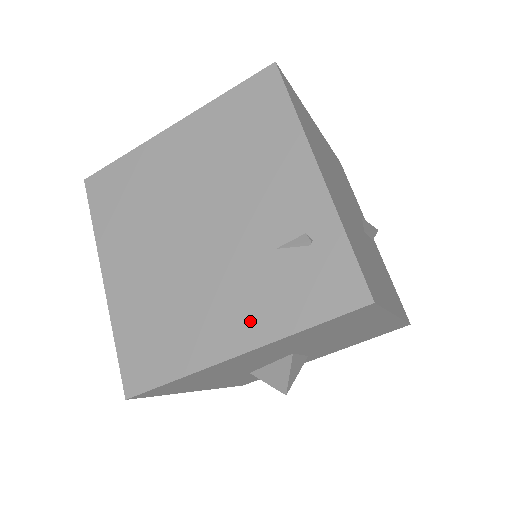
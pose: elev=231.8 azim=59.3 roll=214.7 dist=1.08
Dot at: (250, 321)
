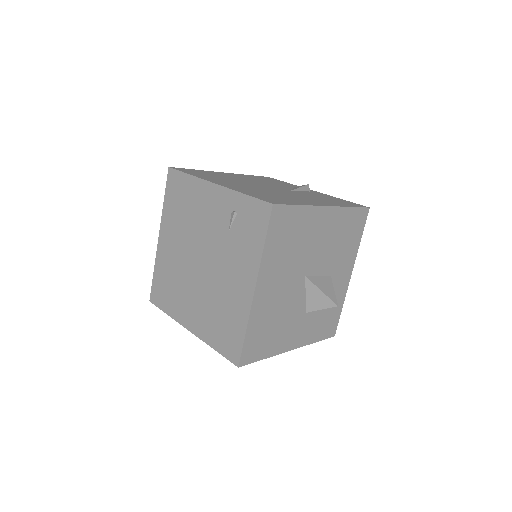
Dot at: (246, 270)
